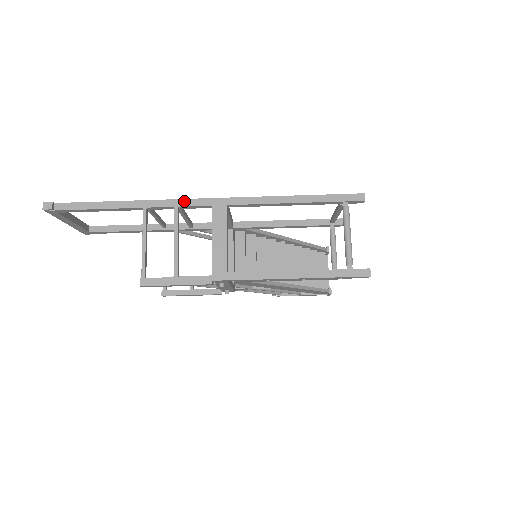
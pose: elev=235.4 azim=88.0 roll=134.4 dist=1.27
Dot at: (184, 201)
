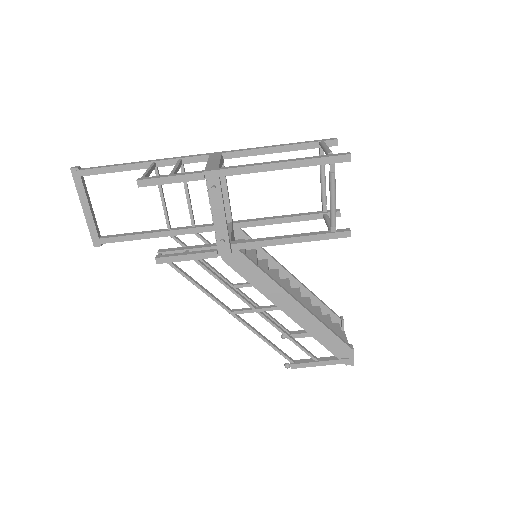
Dot at: (187, 156)
